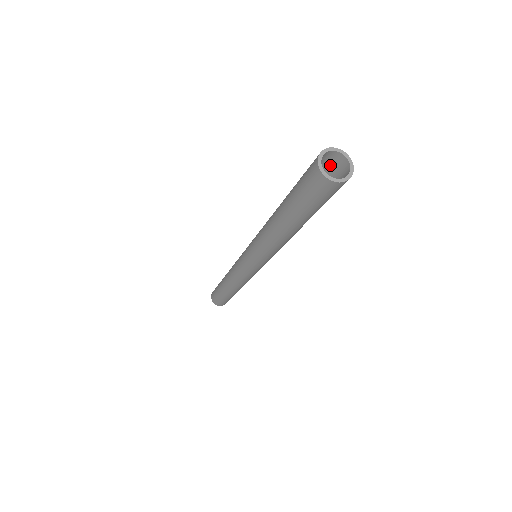
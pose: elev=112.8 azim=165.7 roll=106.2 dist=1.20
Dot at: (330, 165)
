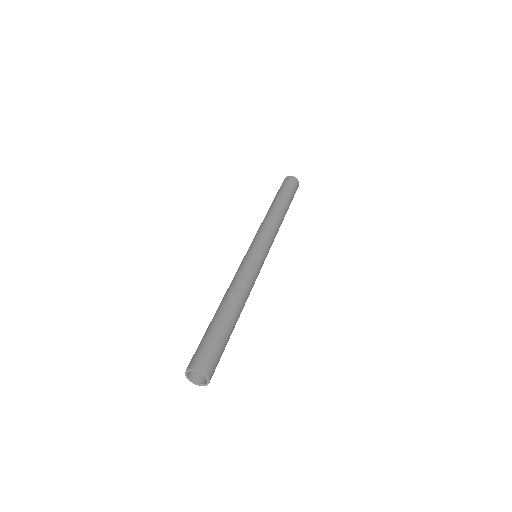
Dot at: (202, 357)
